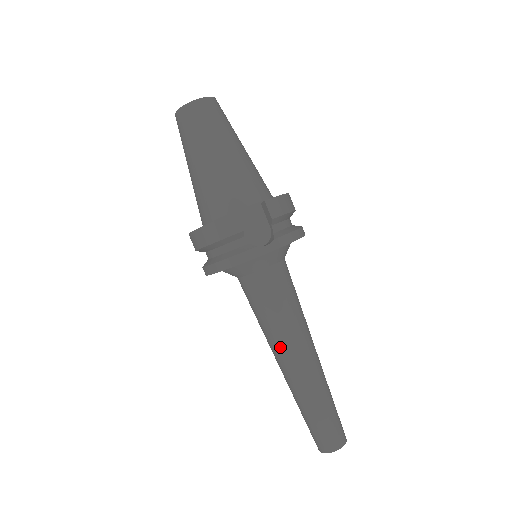
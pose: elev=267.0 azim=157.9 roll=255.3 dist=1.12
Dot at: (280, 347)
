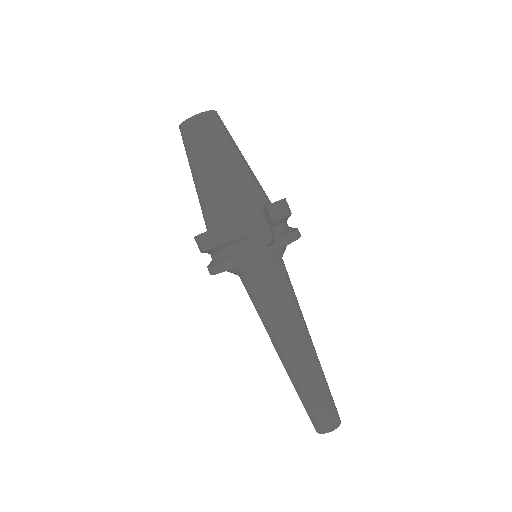
Dot at: (280, 339)
